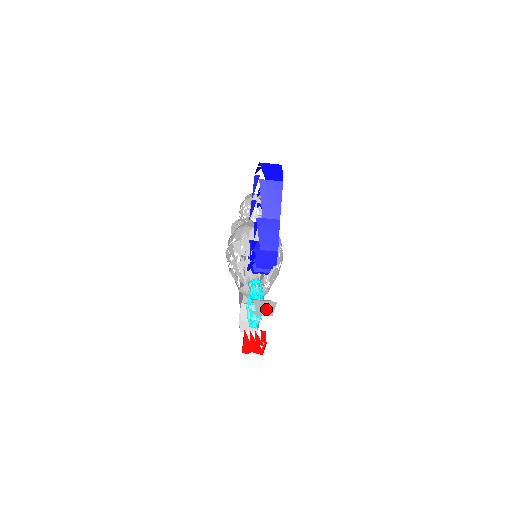
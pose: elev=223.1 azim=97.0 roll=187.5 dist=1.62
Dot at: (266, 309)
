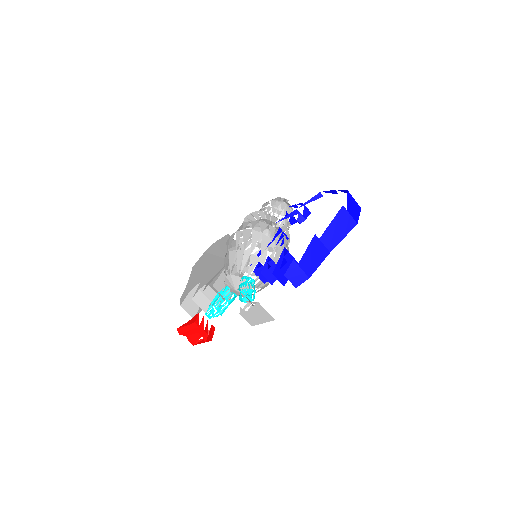
Dot at: (256, 317)
